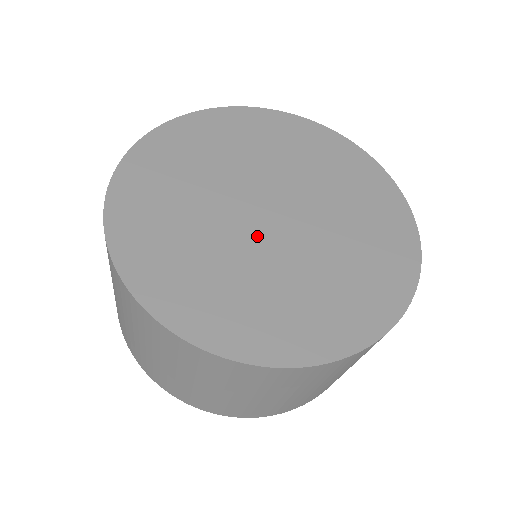
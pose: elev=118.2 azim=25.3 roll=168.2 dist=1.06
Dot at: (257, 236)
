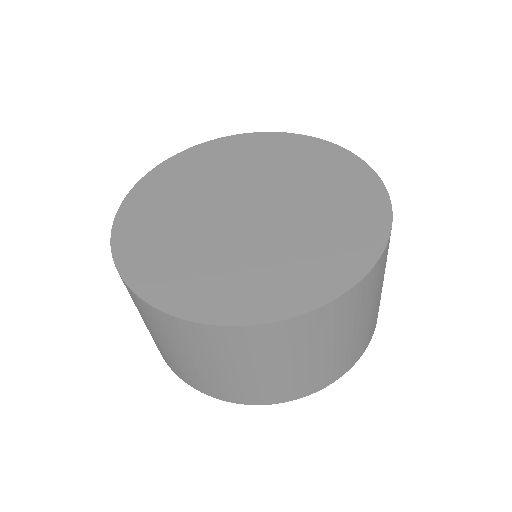
Dot at: (259, 227)
